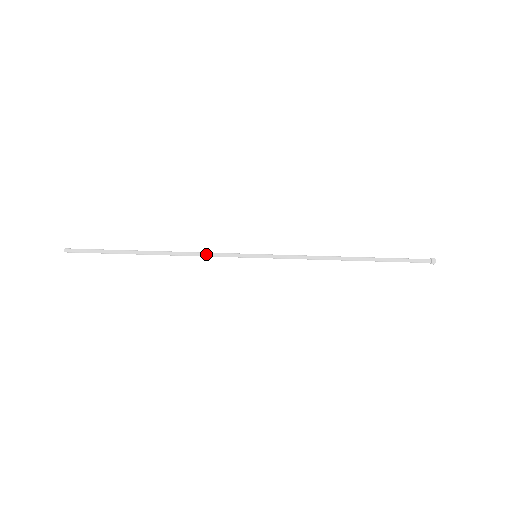
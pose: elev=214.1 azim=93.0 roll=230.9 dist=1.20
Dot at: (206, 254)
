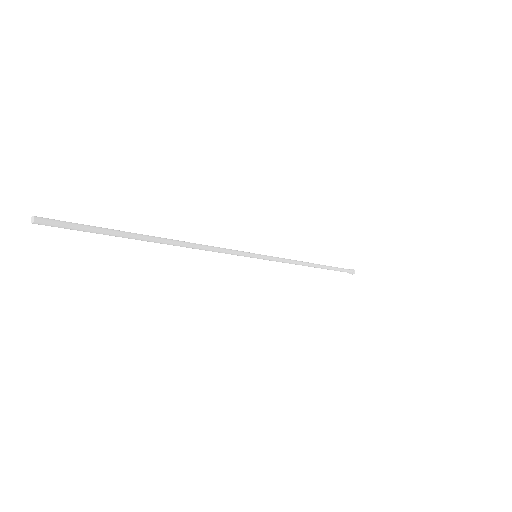
Dot at: (217, 249)
